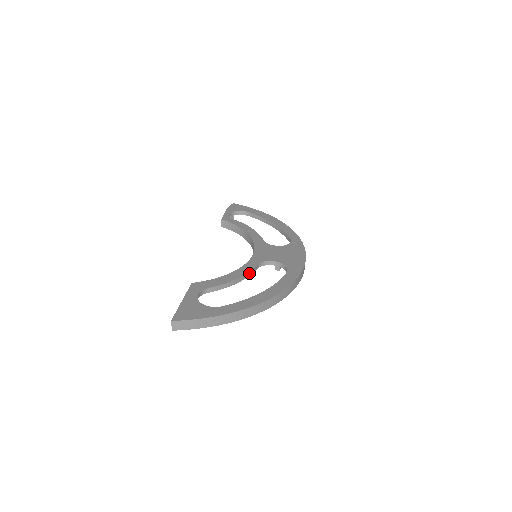
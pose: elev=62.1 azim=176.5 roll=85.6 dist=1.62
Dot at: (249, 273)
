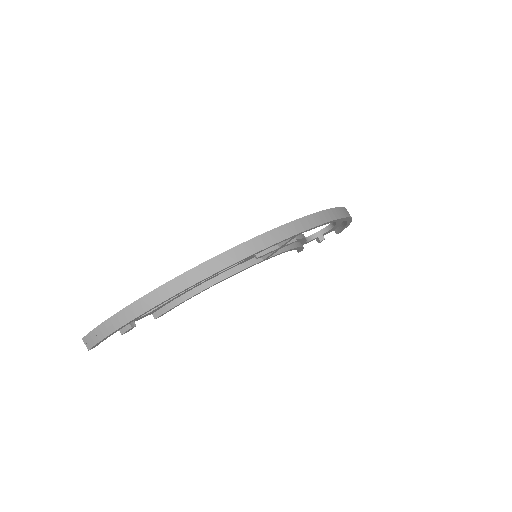
Dot at: occluded
